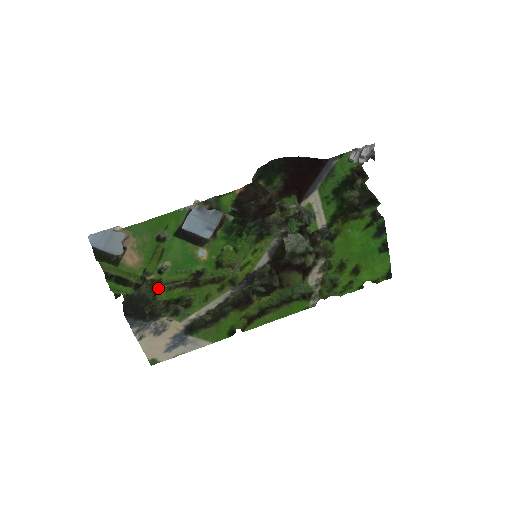
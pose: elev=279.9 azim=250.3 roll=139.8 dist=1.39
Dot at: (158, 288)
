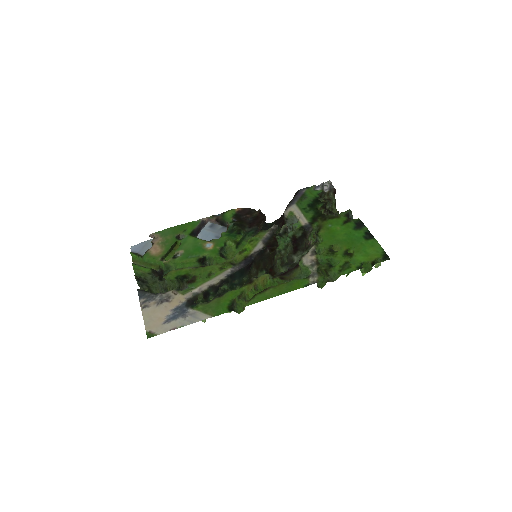
Dot at: occluded
